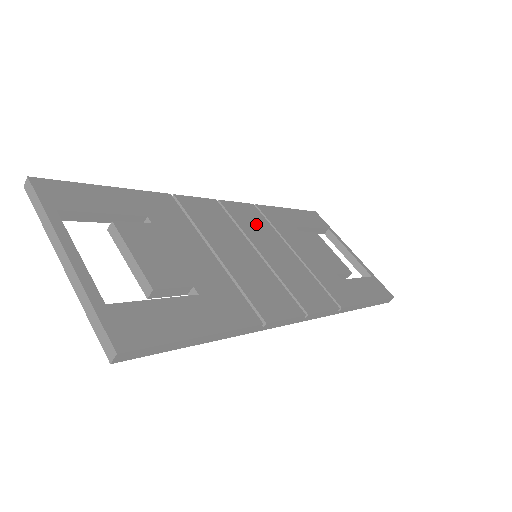
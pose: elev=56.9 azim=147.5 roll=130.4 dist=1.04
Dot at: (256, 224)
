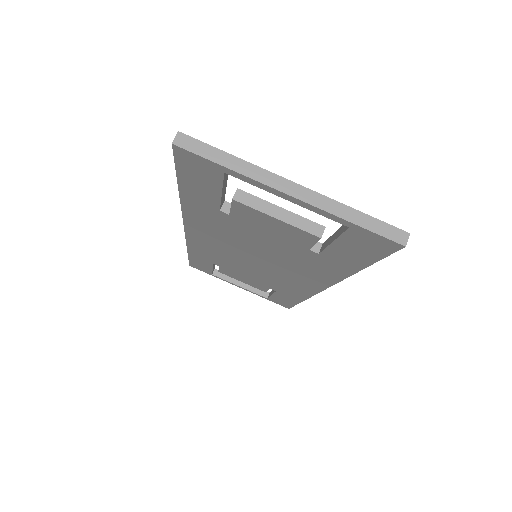
Dot at: occluded
